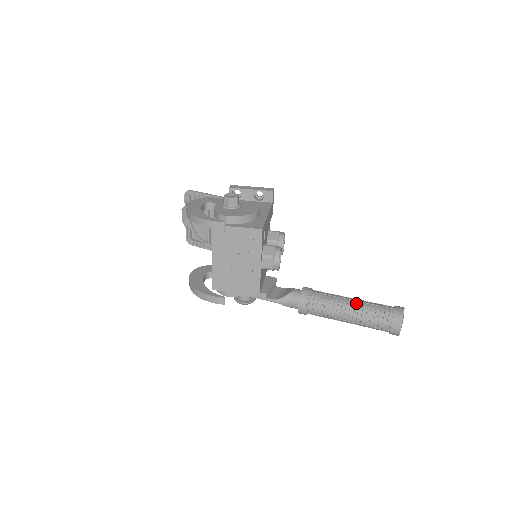
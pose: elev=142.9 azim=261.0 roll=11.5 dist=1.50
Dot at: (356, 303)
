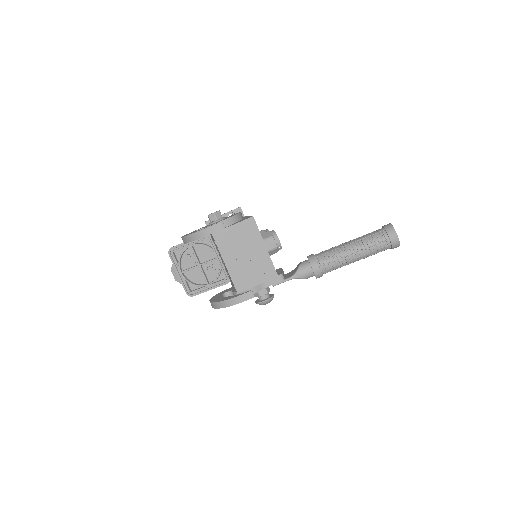
Dot at: (354, 240)
